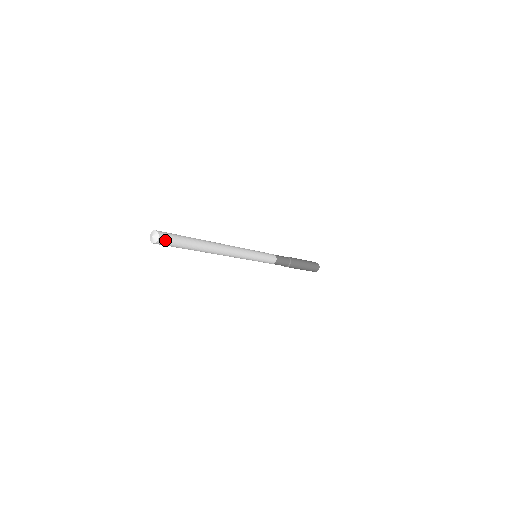
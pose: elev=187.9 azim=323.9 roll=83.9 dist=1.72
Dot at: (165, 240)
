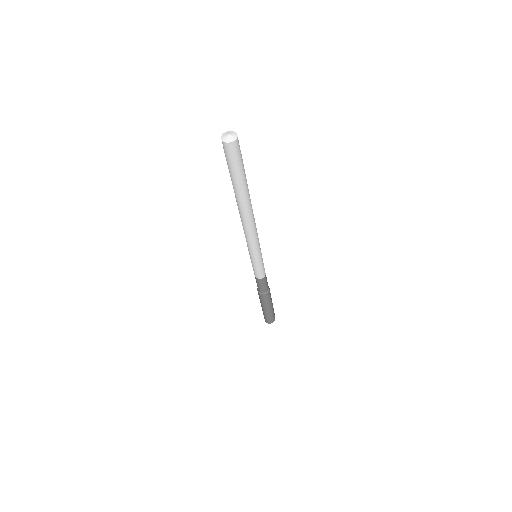
Dot at: (233, 151)
